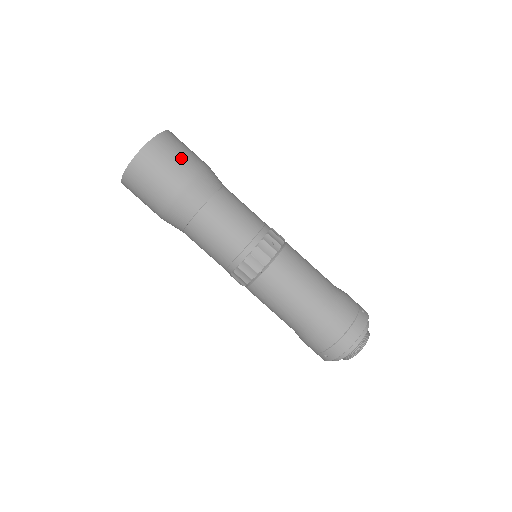
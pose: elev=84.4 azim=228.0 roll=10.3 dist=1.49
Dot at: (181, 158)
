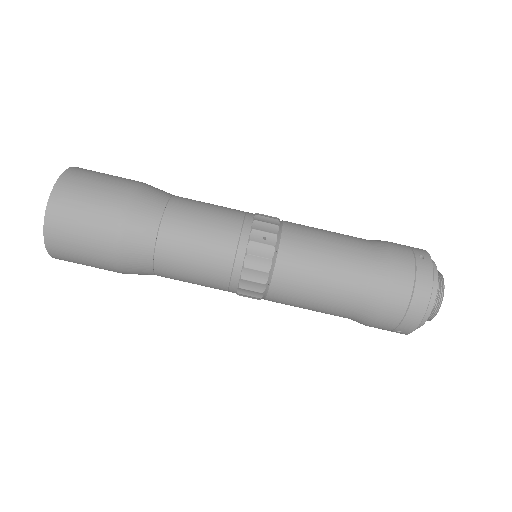
Dot at: (97, 199)
